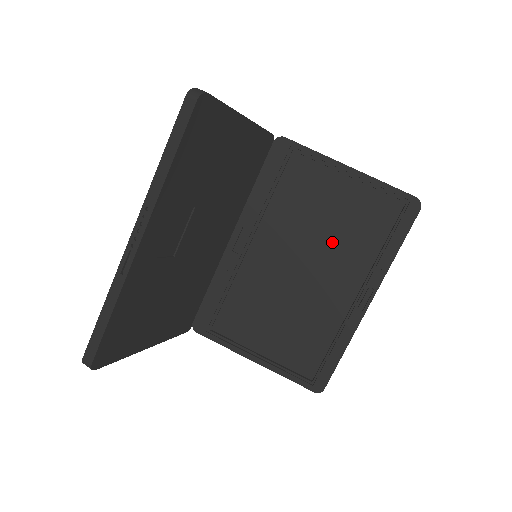
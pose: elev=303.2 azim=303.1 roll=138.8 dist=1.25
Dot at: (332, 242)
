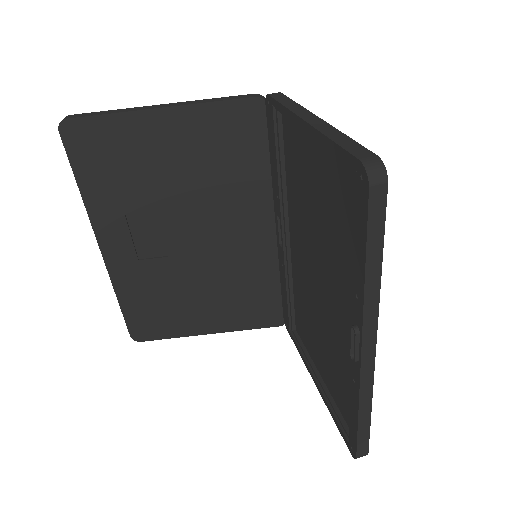
Dot at: (326, 241)
